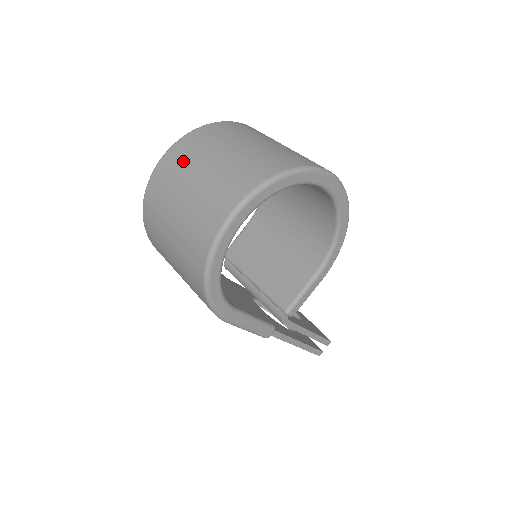
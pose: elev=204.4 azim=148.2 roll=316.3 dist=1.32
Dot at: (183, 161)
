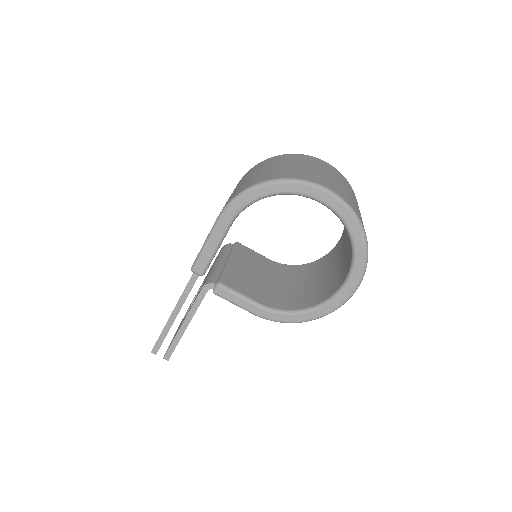
Dot at: (335, 172)
